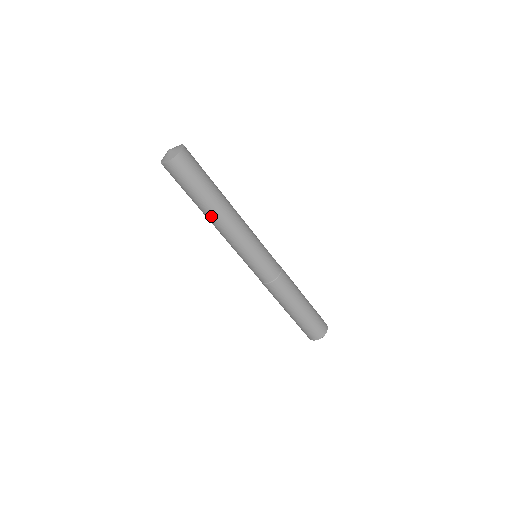
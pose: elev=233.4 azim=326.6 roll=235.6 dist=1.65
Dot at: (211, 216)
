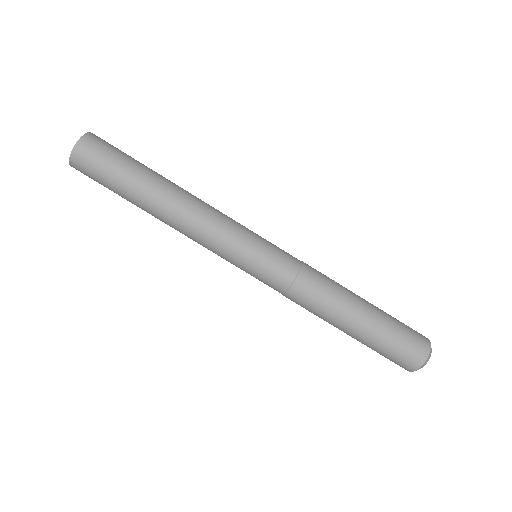
Dot at: (163, 201)
